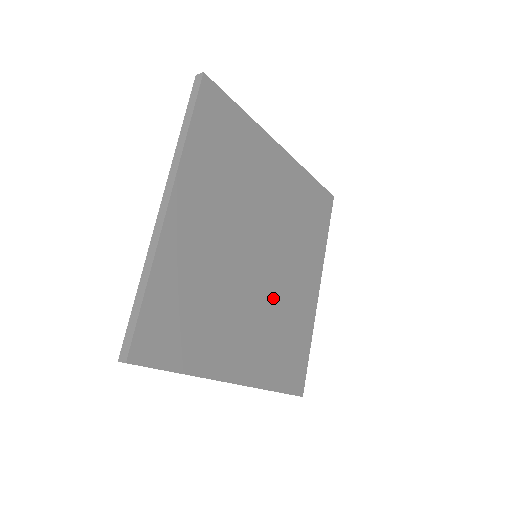
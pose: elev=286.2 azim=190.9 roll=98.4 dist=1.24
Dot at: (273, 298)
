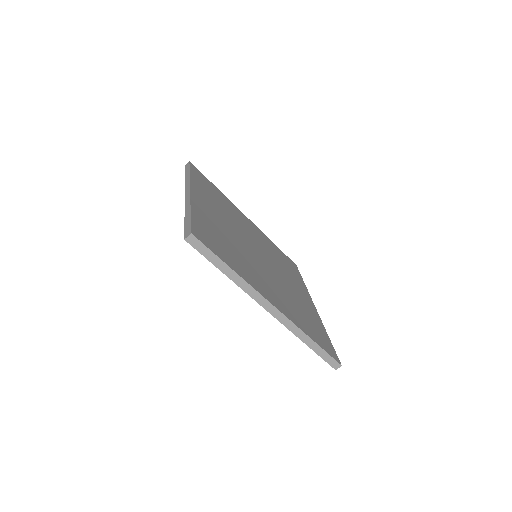
Dot at: (270, 257)
